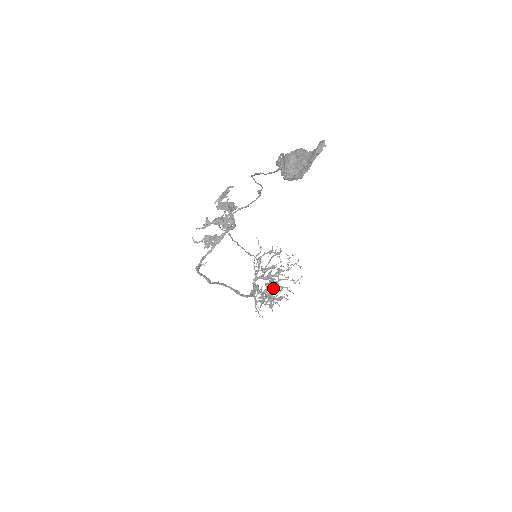
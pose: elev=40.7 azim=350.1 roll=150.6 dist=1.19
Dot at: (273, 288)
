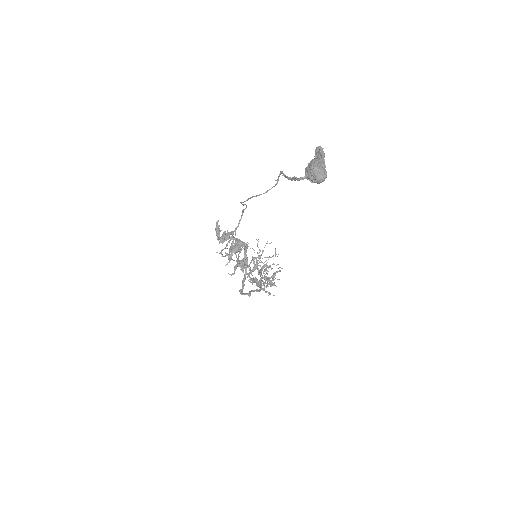
Dot at: occluded
